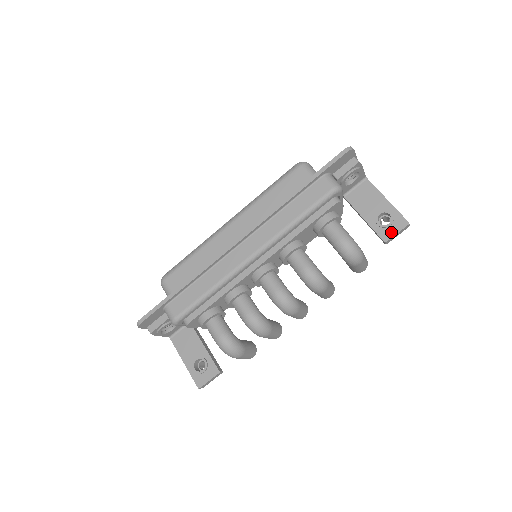
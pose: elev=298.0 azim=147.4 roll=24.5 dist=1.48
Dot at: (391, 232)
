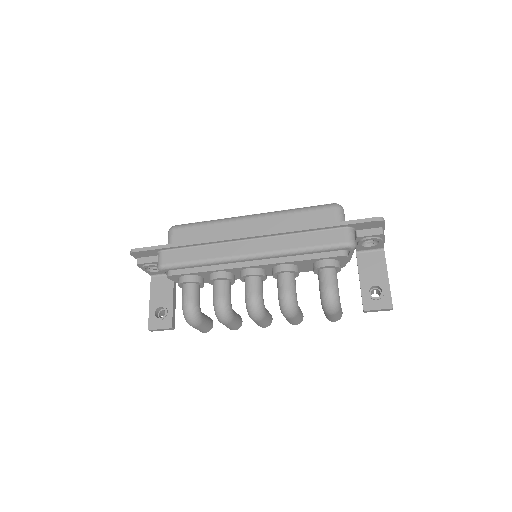
Dot at: (374, 305)
